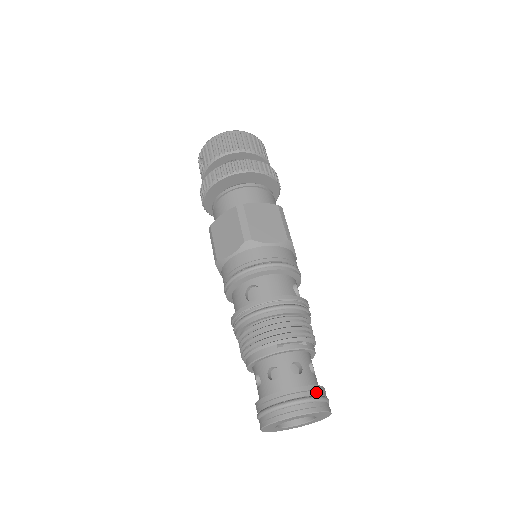
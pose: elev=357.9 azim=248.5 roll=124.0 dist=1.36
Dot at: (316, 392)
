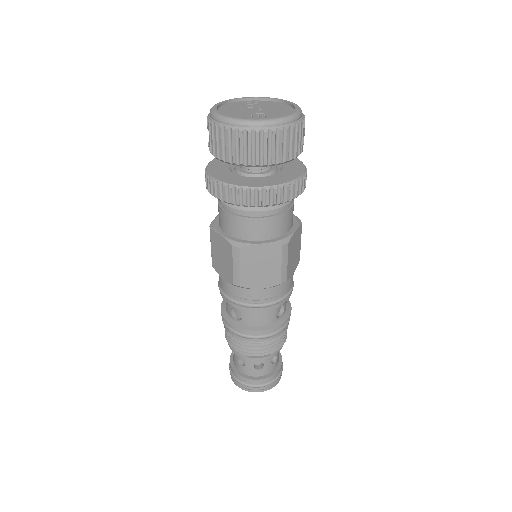
Dot at: (268, 381)
